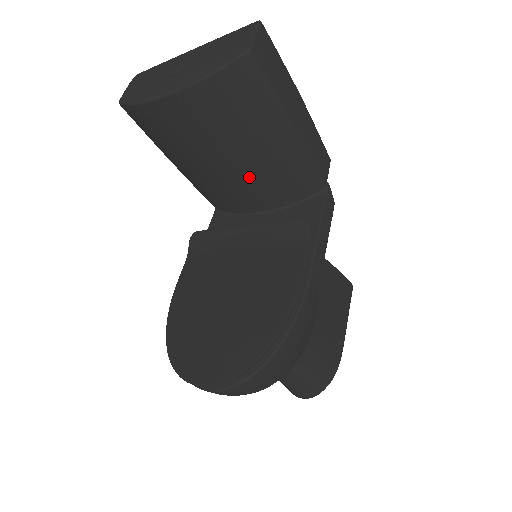
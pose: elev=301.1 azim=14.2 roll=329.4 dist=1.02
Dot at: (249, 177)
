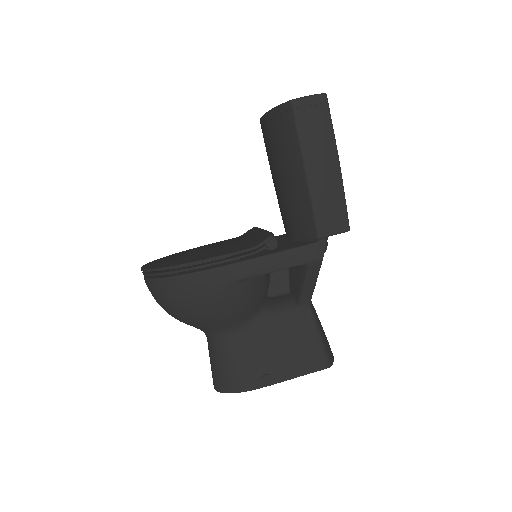
Dot at: (283, 199)
